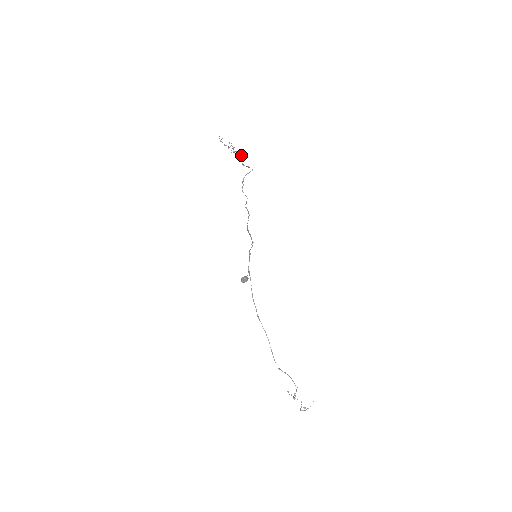
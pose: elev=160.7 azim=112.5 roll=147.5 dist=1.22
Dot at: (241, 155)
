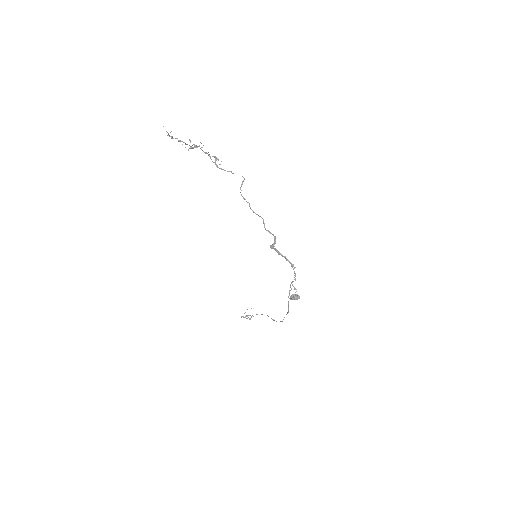
Dot at: (214, 157)
